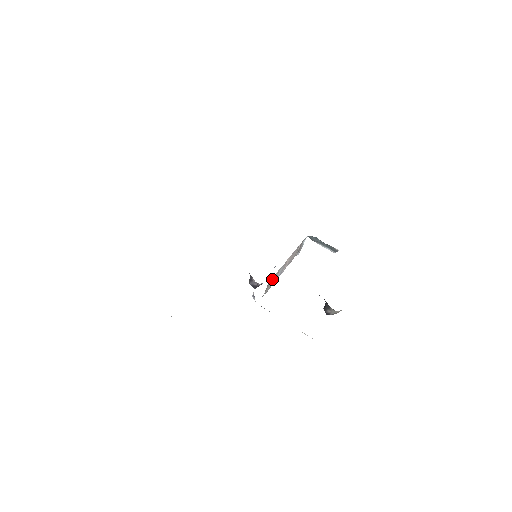
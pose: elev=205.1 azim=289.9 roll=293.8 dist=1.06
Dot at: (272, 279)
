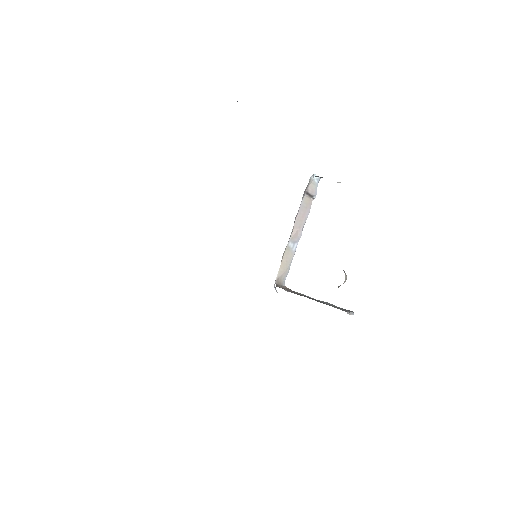
Dot at: (282, 266)
